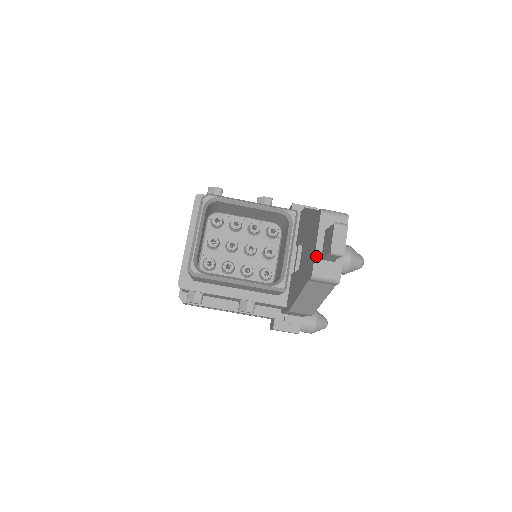
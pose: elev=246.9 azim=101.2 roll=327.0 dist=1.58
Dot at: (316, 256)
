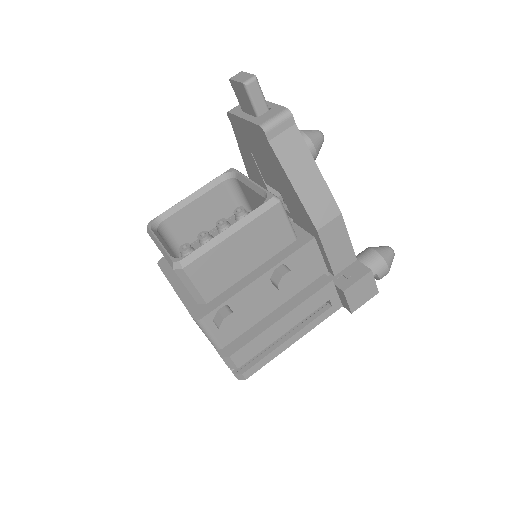
Dot at: (251, 121)
